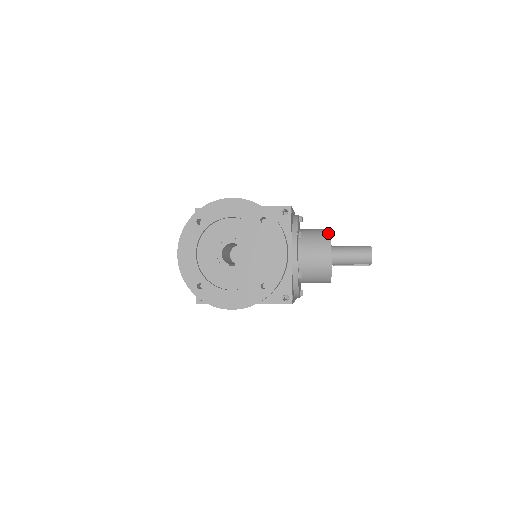
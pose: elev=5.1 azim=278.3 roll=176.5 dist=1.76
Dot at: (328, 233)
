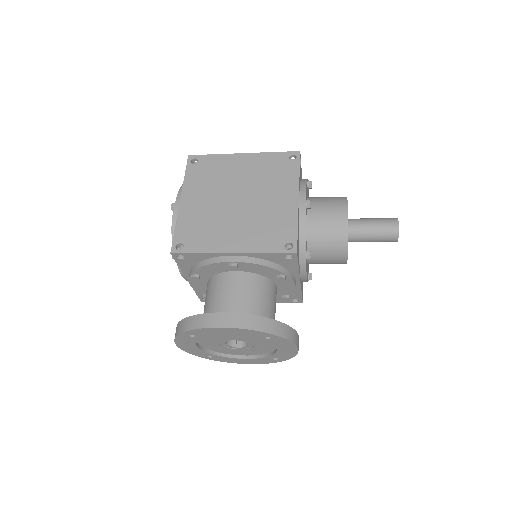
Dot at: (345, 235)
